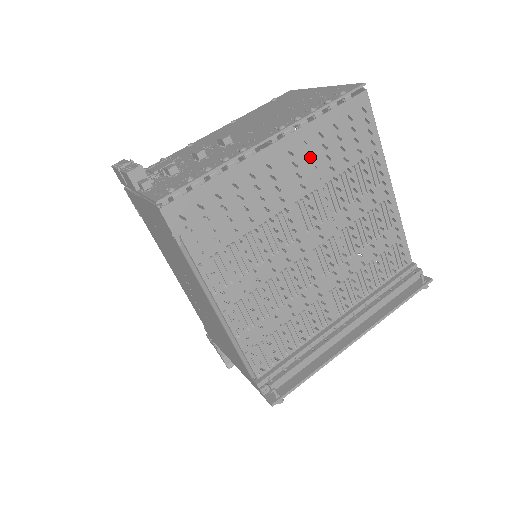
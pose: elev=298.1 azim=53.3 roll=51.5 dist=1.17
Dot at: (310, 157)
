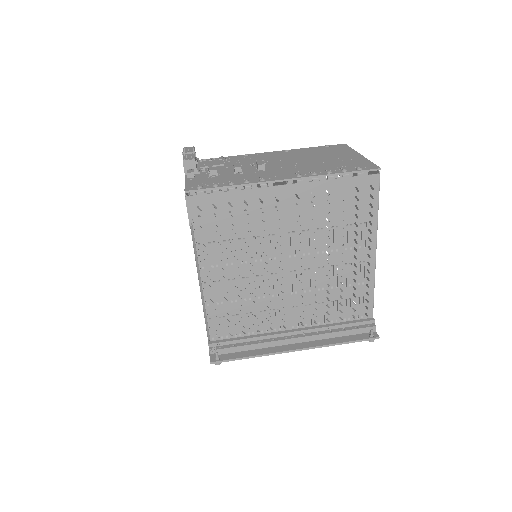
Dot at: (312, 205)
